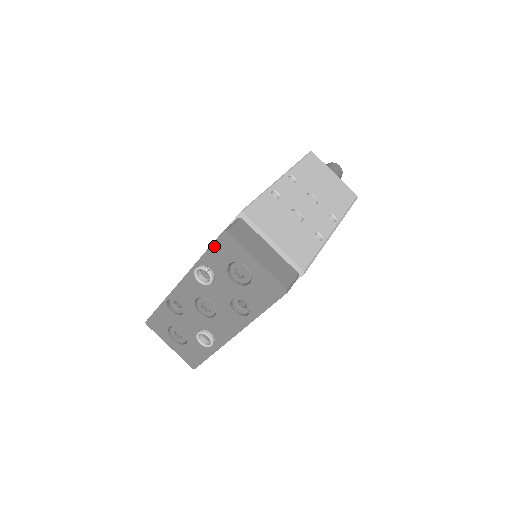
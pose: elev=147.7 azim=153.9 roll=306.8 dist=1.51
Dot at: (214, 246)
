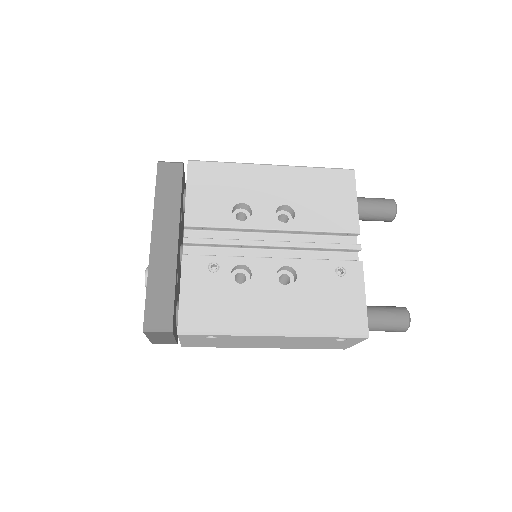
Dot at: occluded
